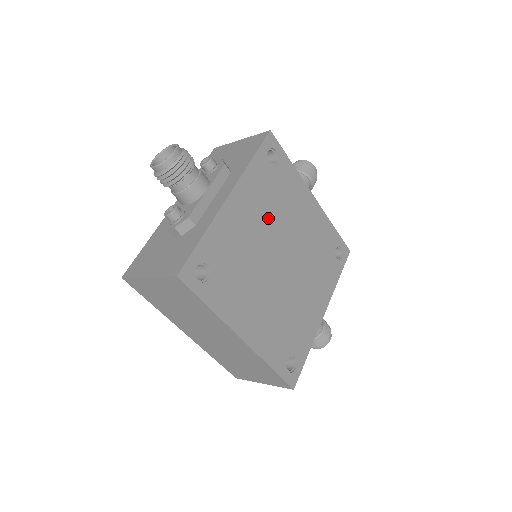
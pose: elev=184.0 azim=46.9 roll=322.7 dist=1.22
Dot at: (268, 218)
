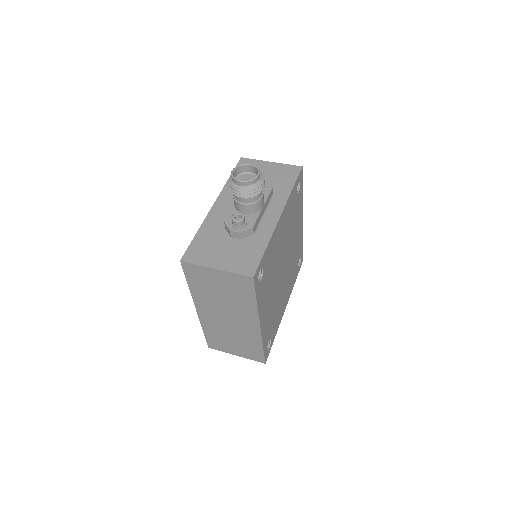
Dot at: (287, 234)
